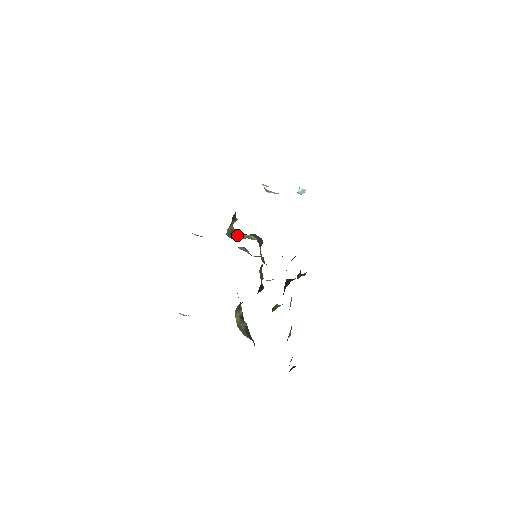
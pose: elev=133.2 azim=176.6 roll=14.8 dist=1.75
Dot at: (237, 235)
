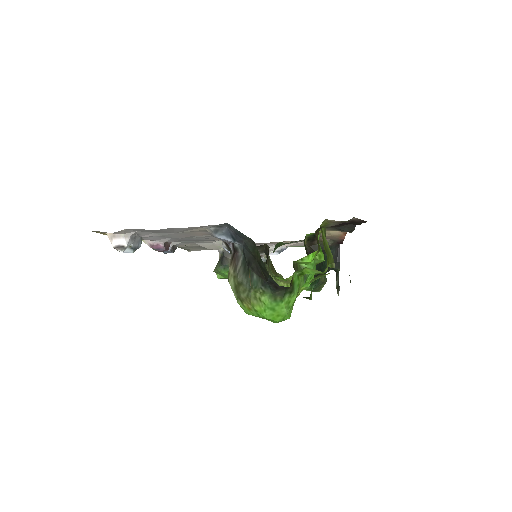
Dot at: (227, 258)
